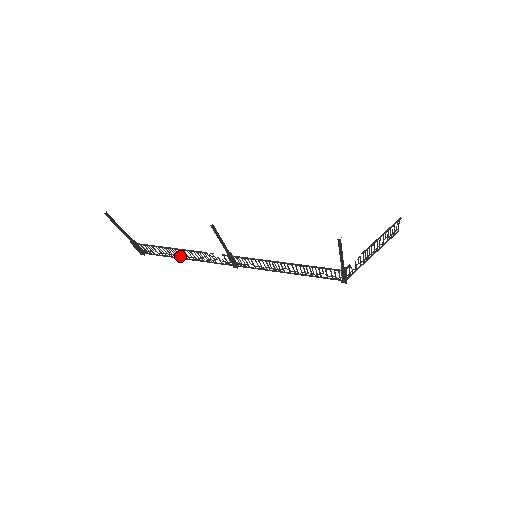
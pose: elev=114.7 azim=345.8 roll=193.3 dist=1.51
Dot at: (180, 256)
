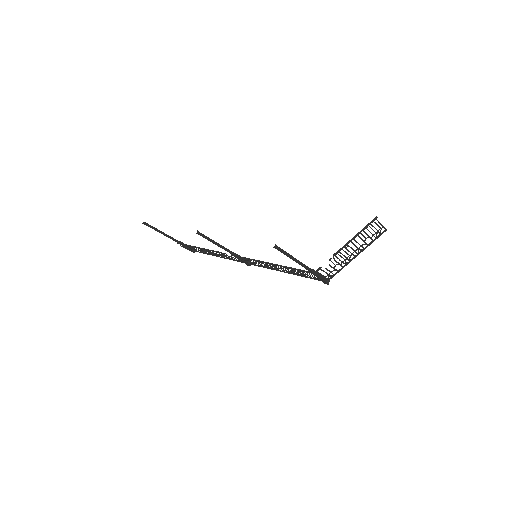
Dot at: (213, 254)
